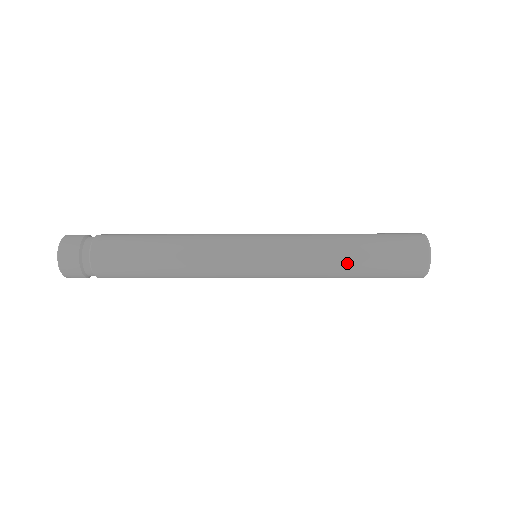
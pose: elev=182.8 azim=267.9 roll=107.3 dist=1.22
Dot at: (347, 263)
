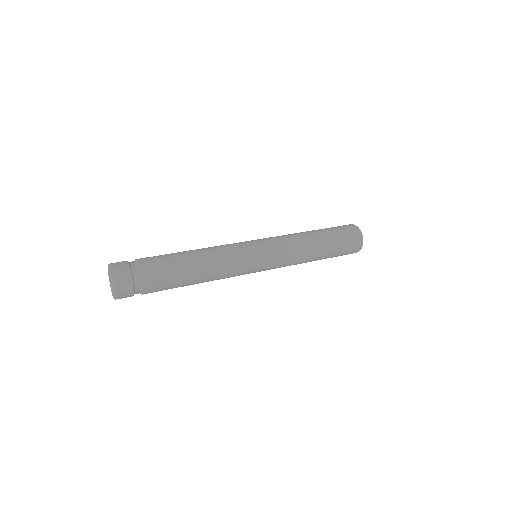
Dot at: (318, 244)
